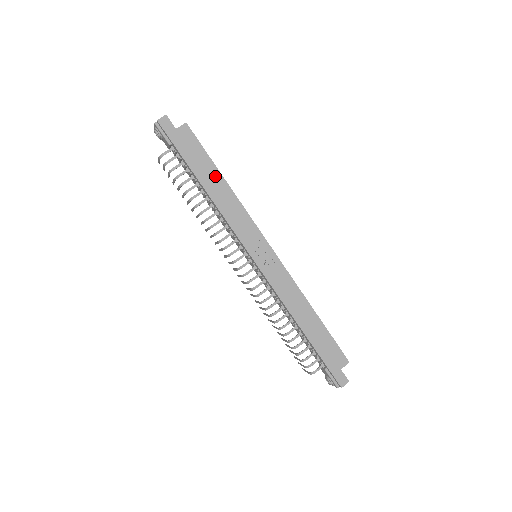
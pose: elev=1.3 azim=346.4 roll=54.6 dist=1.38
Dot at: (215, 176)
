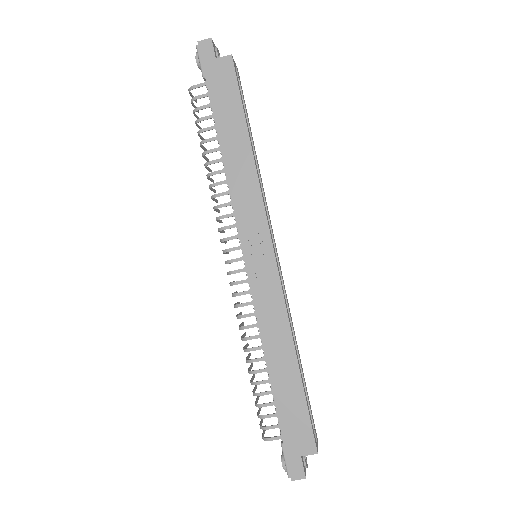
Dot at: (240, 133)
